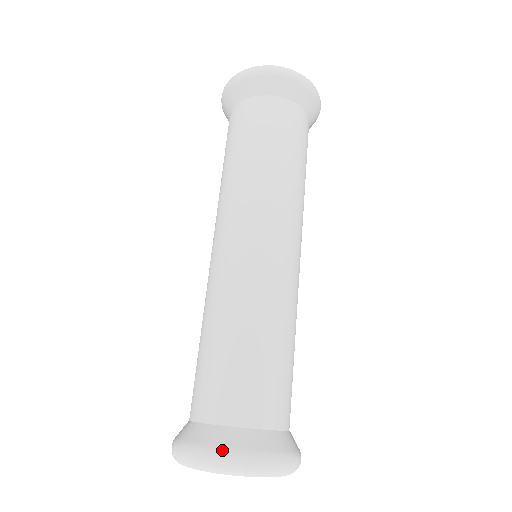
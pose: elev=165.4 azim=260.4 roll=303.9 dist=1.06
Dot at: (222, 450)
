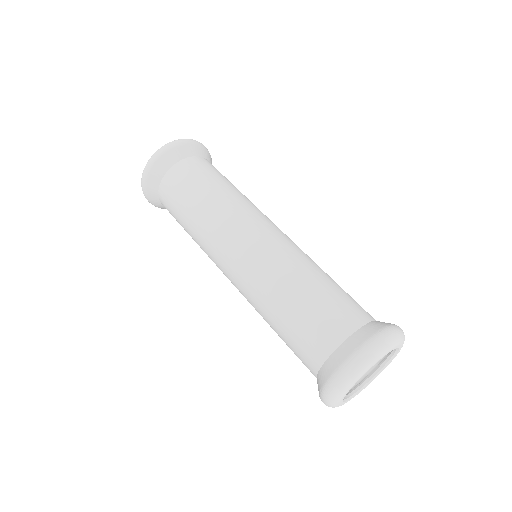
Dot at: (388, 327)
